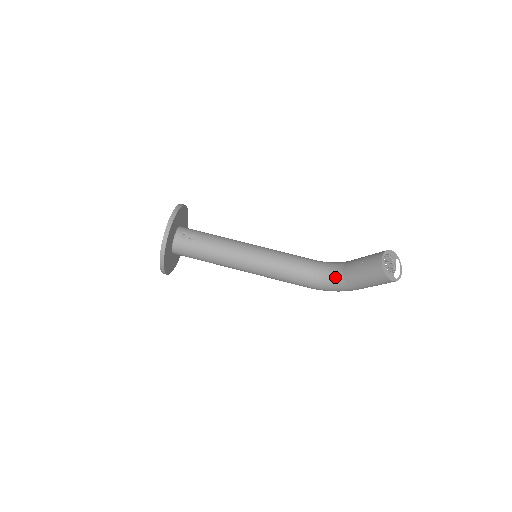
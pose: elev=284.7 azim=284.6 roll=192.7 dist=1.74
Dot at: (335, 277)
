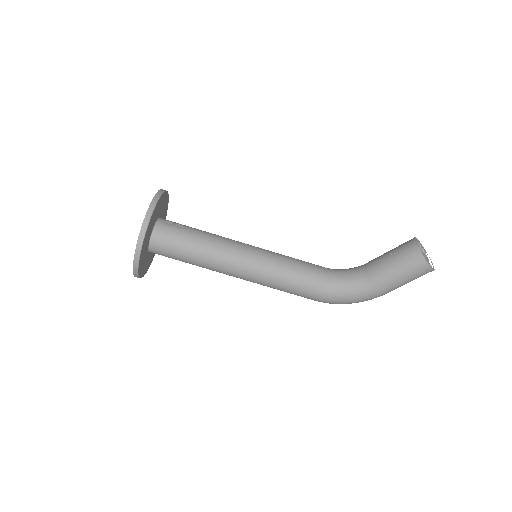
Dot at: (355, 278)
